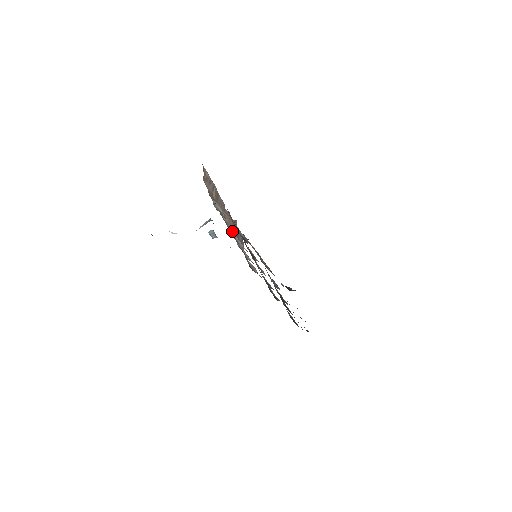
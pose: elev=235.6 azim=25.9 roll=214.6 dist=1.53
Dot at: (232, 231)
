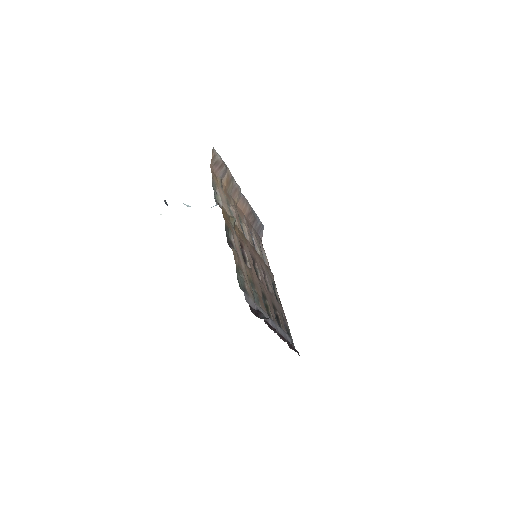
Dot at: (247, 217)
